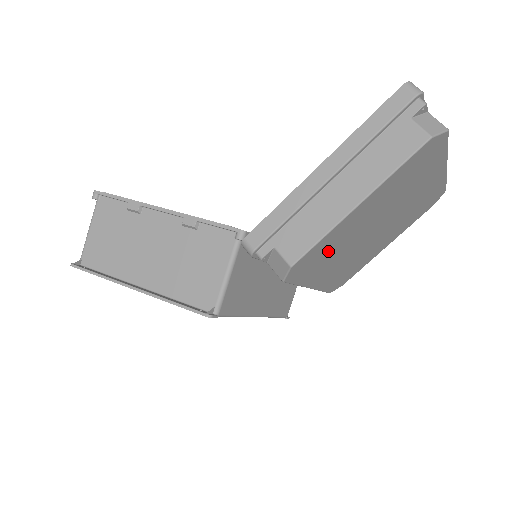
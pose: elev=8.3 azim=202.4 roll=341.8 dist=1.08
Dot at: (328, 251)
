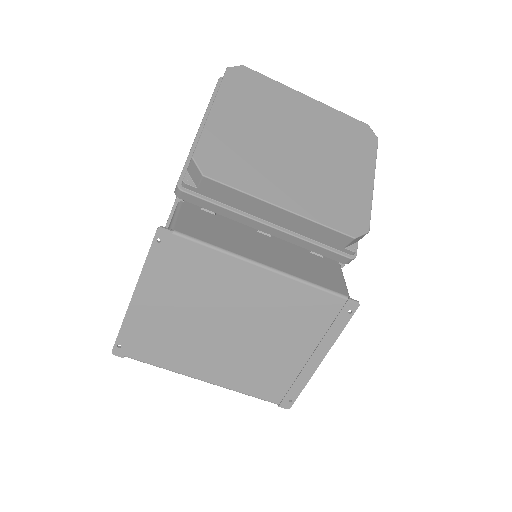
Dot at: (236, 154)
